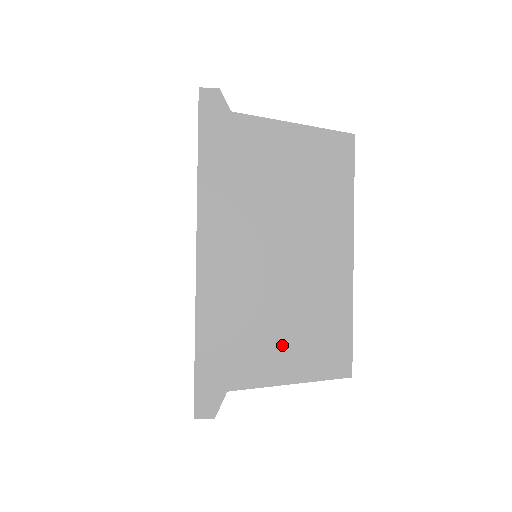
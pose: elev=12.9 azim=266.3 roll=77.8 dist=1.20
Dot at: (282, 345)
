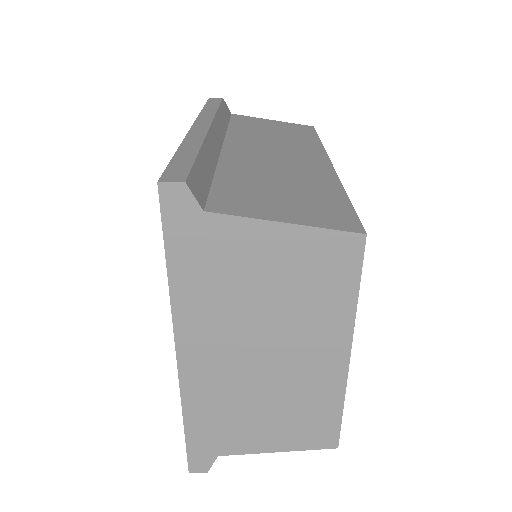
Dot at: (270, 426)
